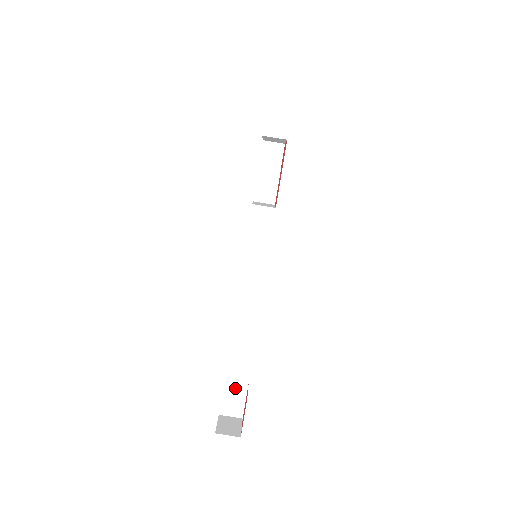
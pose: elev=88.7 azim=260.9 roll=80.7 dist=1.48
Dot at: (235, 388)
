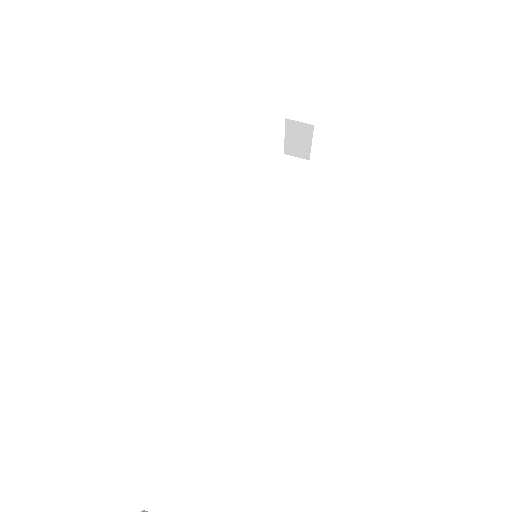
Dot at: (184, 457)
